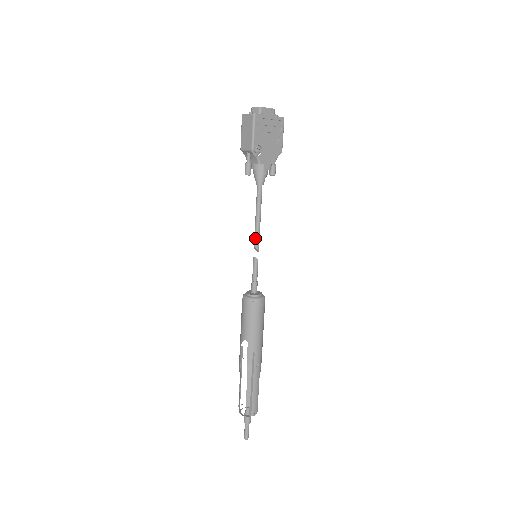
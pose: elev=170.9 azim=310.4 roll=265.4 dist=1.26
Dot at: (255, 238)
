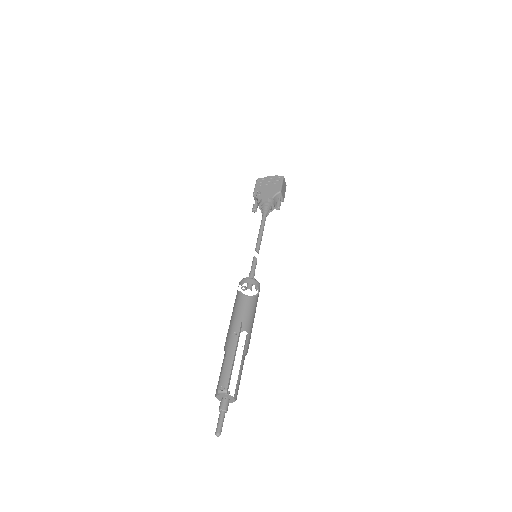
Dot at: (256, 244)
